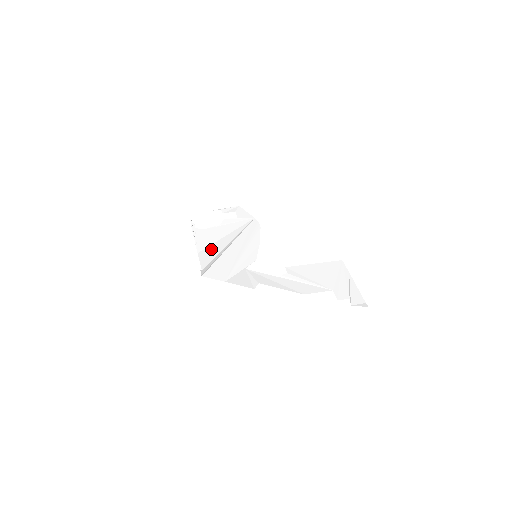
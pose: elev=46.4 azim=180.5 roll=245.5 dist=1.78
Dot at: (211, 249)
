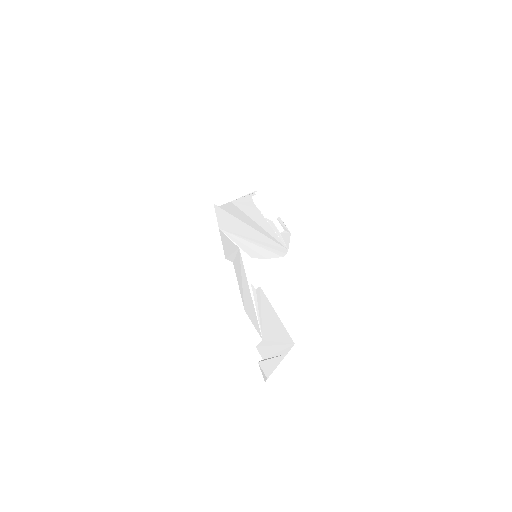
Dot at: (241, 213)
